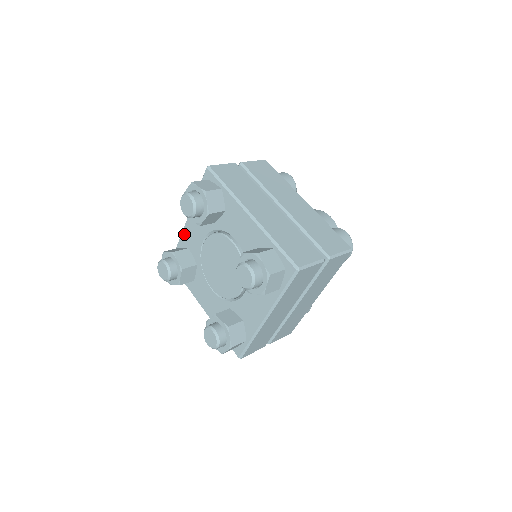
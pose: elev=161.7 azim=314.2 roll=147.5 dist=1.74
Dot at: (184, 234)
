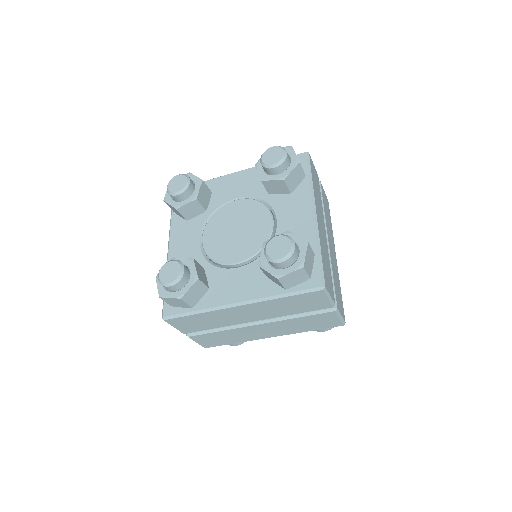
Dot at: (220, 179)
